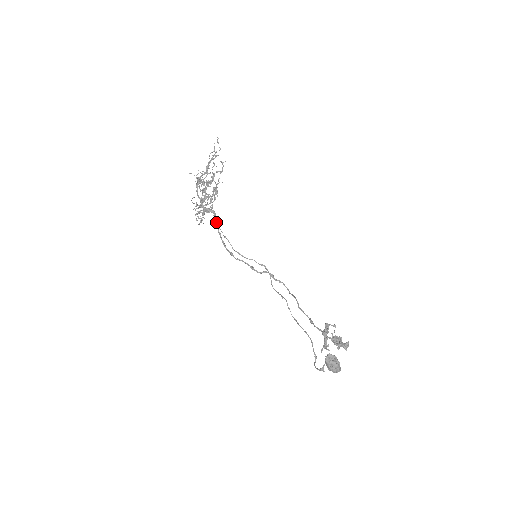
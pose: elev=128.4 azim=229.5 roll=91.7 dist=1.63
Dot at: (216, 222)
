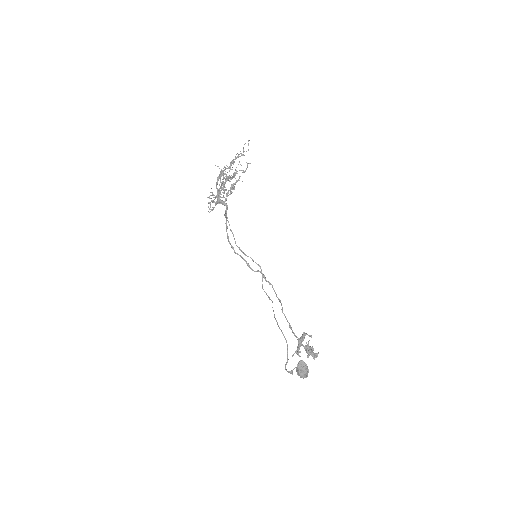
Dot at: (226, 215)
